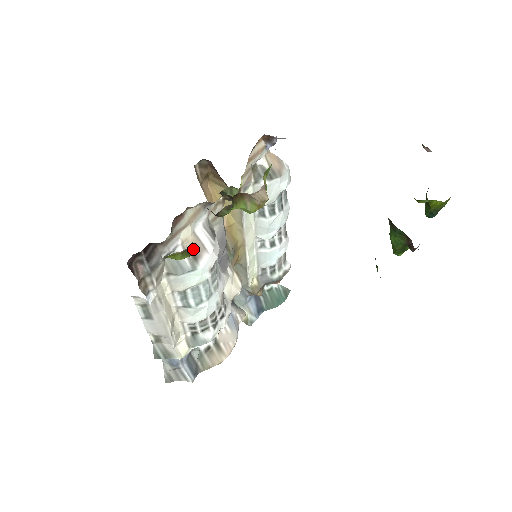
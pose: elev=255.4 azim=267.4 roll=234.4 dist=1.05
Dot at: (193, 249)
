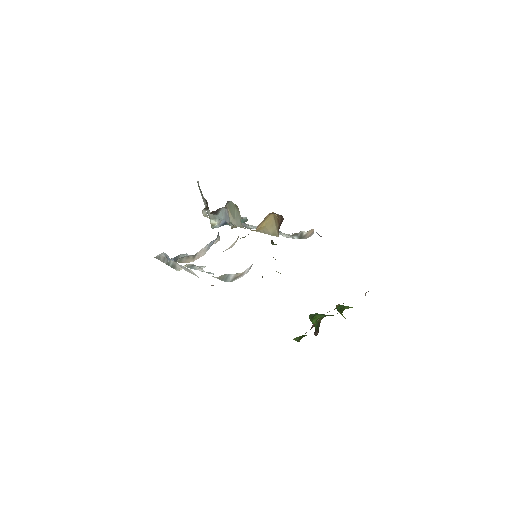
Dot at: (238, 276)
